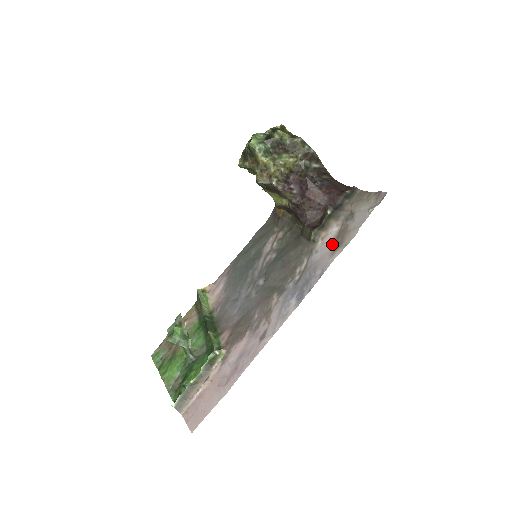
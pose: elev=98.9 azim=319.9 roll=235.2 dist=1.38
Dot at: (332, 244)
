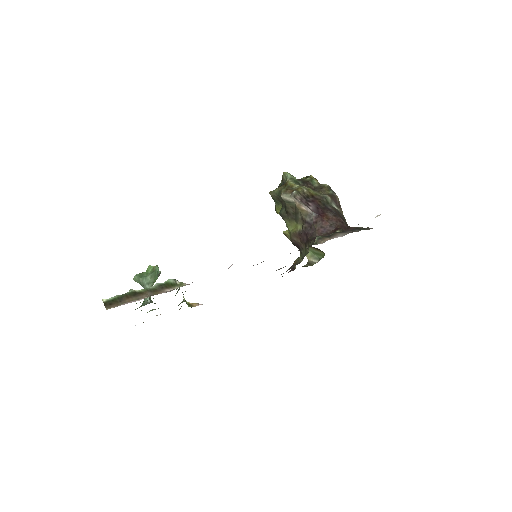
Dot at: occluded
